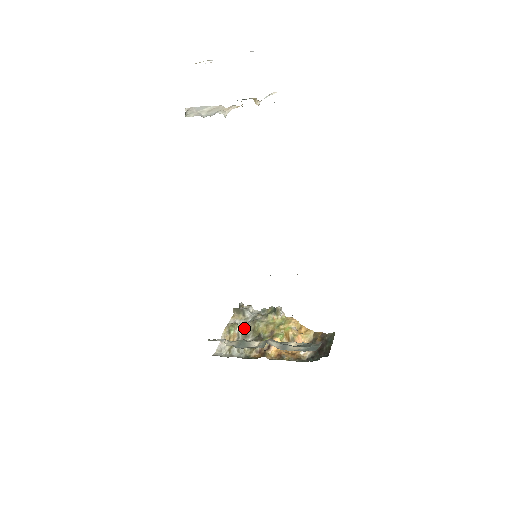
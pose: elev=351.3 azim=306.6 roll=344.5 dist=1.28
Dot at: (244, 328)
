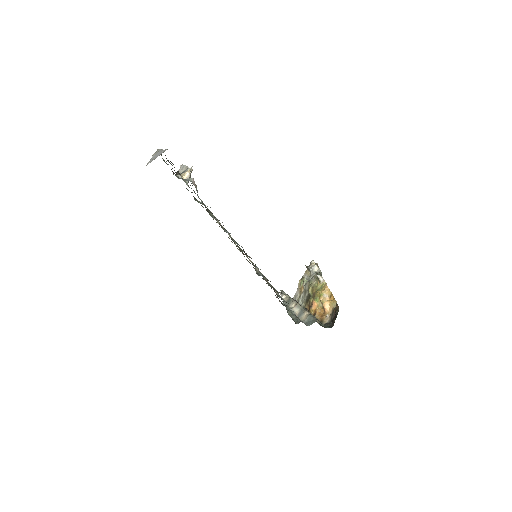
Dot at: (306, 284)
